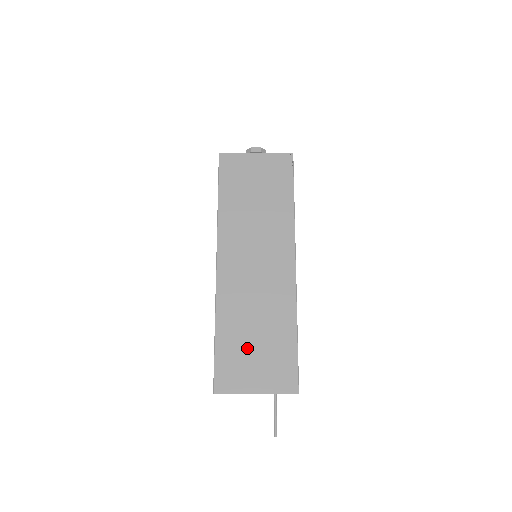
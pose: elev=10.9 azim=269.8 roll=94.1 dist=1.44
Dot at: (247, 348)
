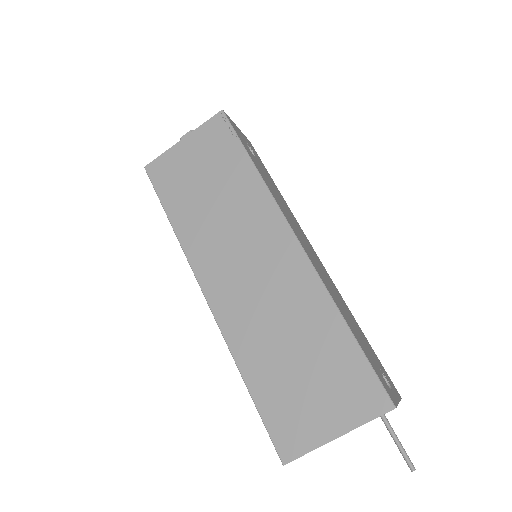
Dot at: (293, 381)
